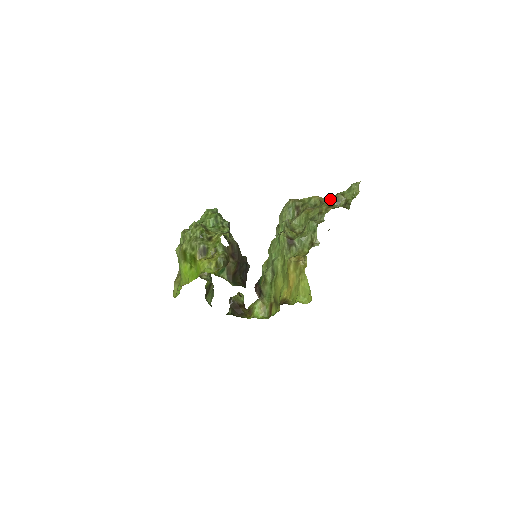
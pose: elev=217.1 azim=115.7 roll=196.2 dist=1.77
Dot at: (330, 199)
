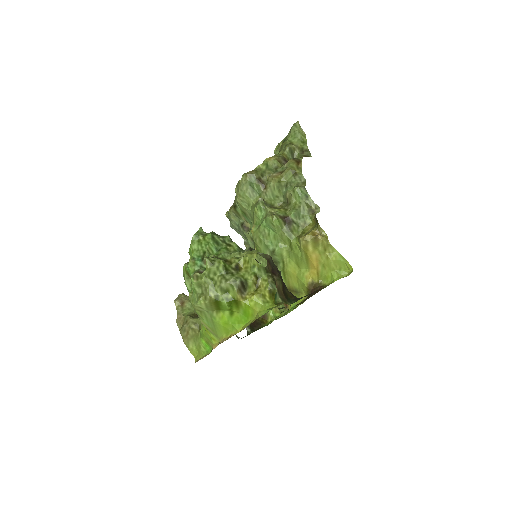
Dot at: (284, 154)
